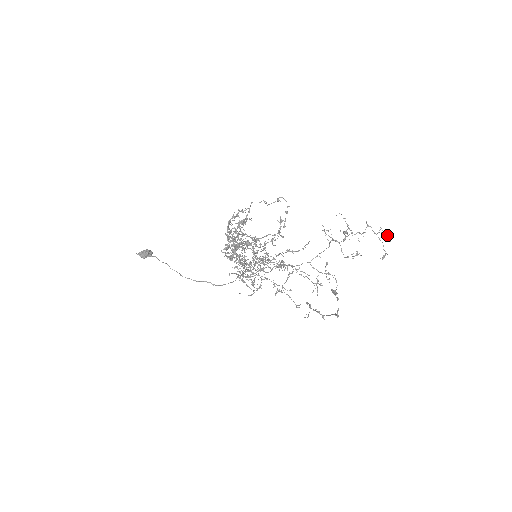
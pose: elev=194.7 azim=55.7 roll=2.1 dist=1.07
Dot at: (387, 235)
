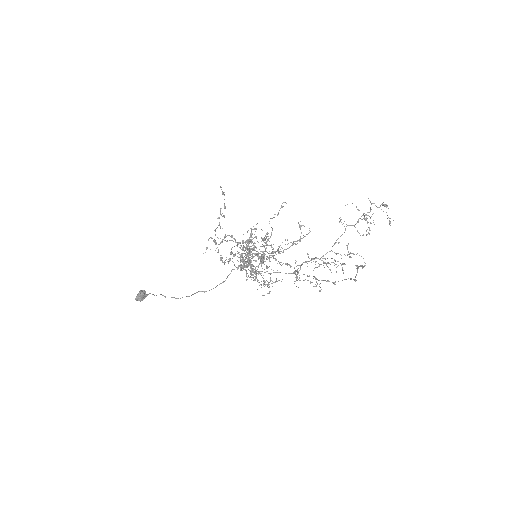
Dot at: (385, 204)
